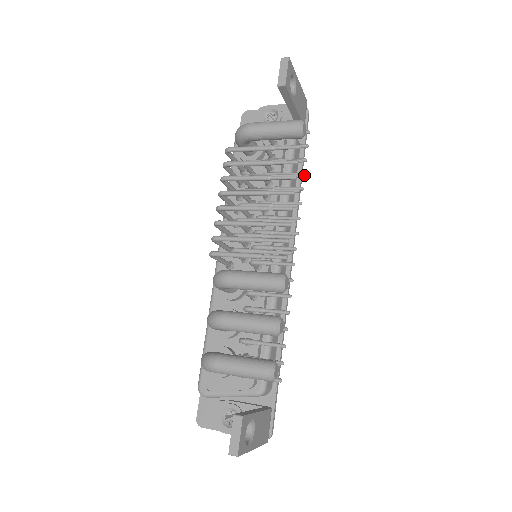
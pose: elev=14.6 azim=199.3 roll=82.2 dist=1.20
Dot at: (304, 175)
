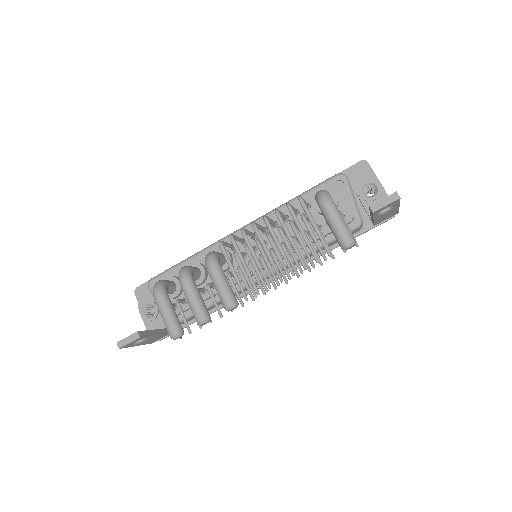
Dot at: (321, 265)
